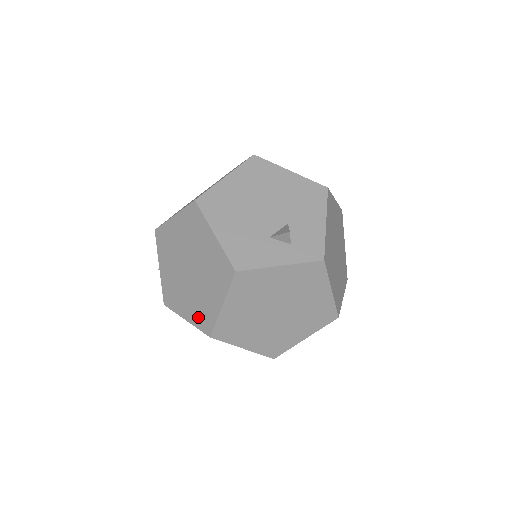
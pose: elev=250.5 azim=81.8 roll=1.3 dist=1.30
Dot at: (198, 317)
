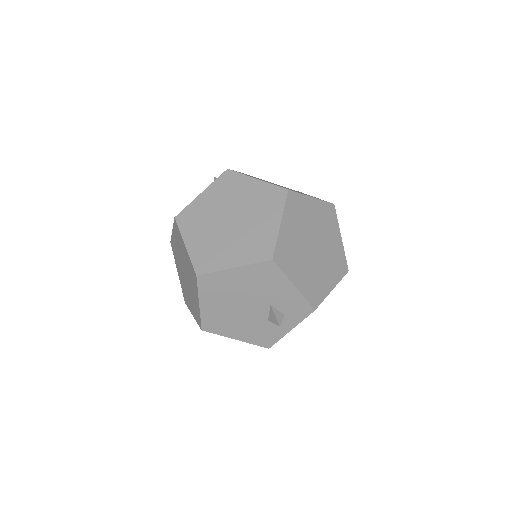
Dot at: occluded
